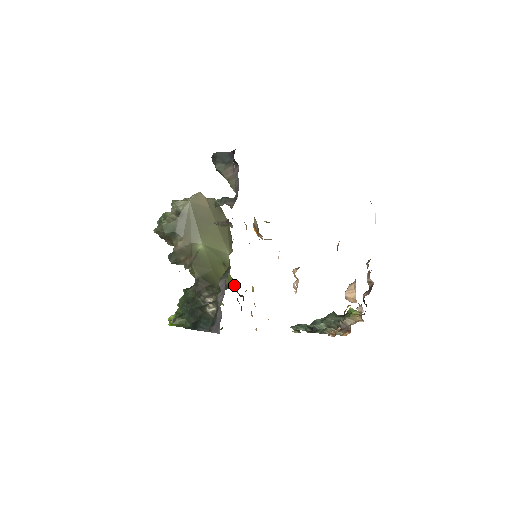
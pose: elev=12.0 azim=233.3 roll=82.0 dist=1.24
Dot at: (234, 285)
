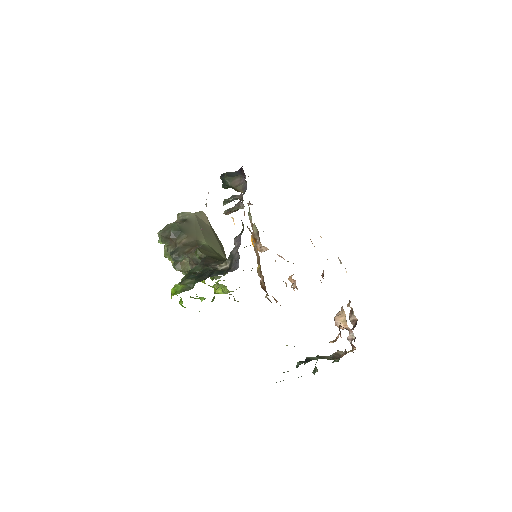
Dot at: occluded
